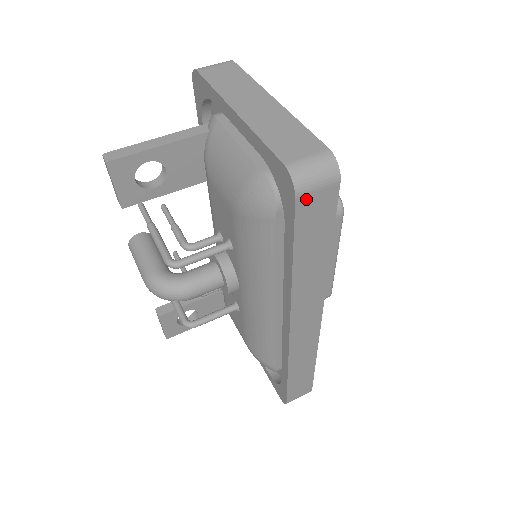
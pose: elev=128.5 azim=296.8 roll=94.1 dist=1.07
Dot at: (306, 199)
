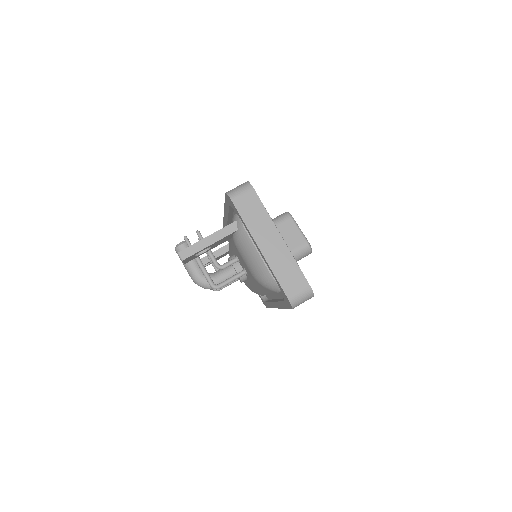
Dot at: occluded
